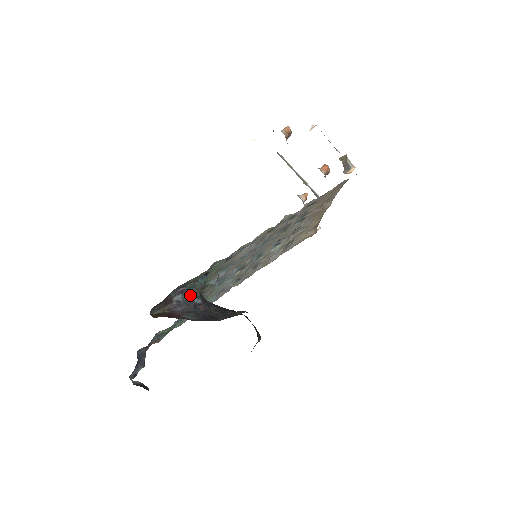
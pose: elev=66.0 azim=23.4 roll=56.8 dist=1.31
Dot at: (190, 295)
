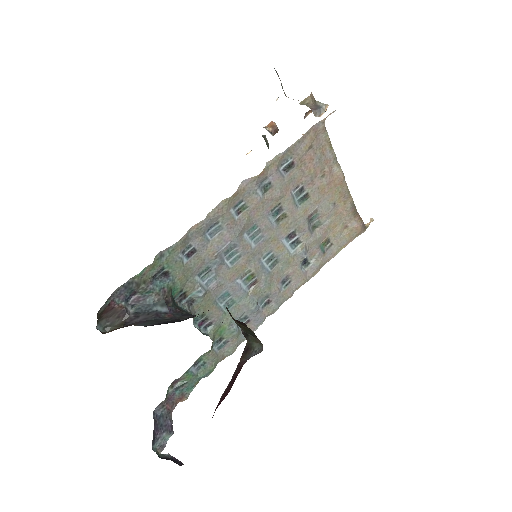
Dot at: (150, 303)
